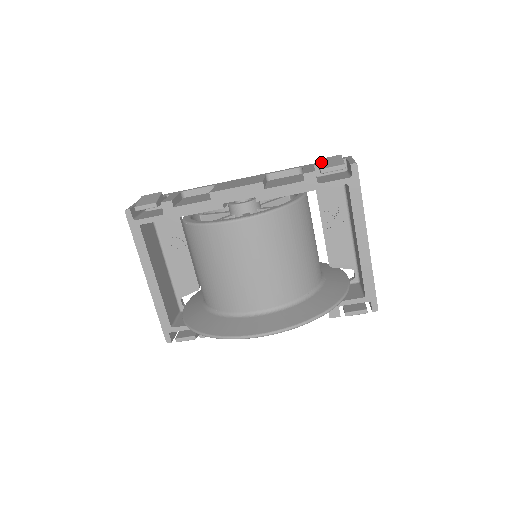
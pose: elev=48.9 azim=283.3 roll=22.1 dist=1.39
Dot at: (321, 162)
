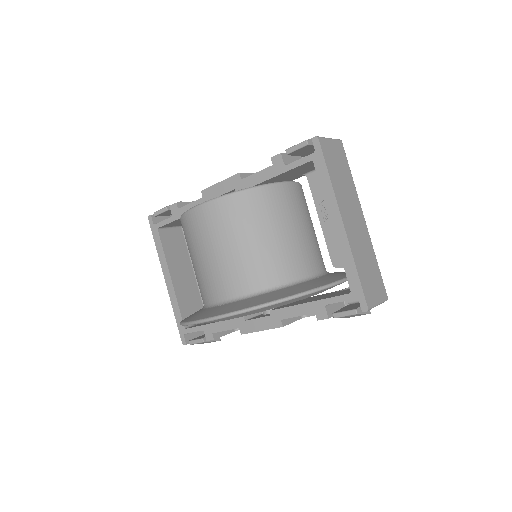
Dot at: occluded
